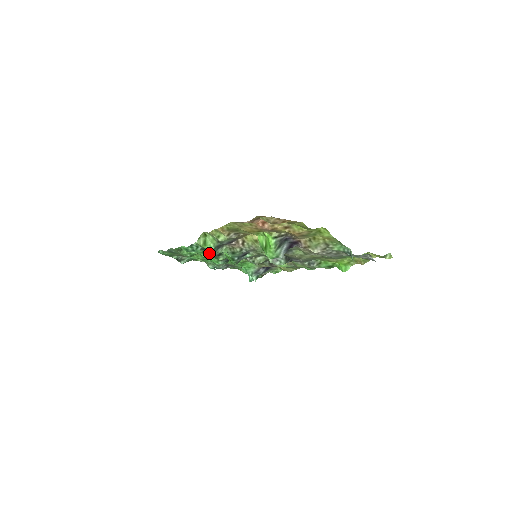
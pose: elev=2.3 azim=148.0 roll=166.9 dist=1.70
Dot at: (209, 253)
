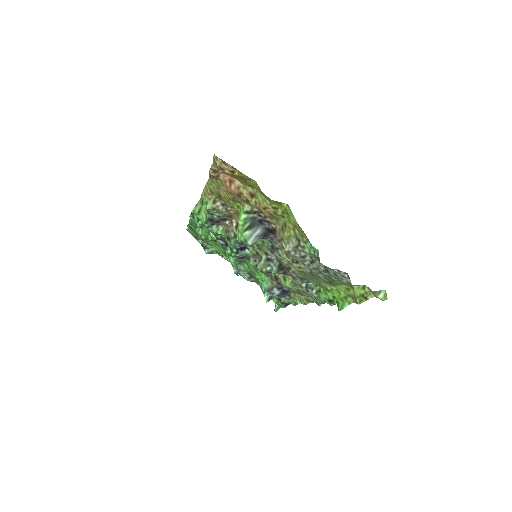
Dot at: occluded
